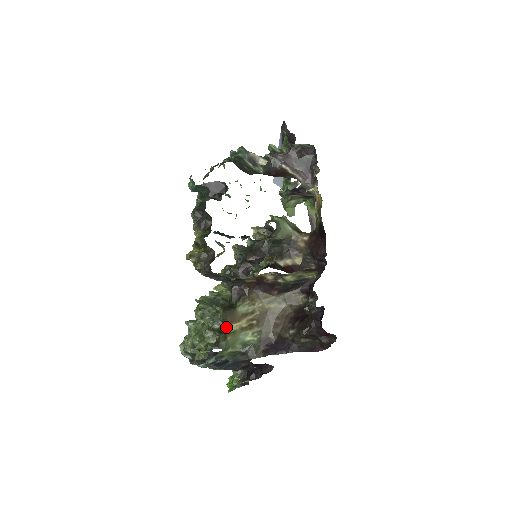
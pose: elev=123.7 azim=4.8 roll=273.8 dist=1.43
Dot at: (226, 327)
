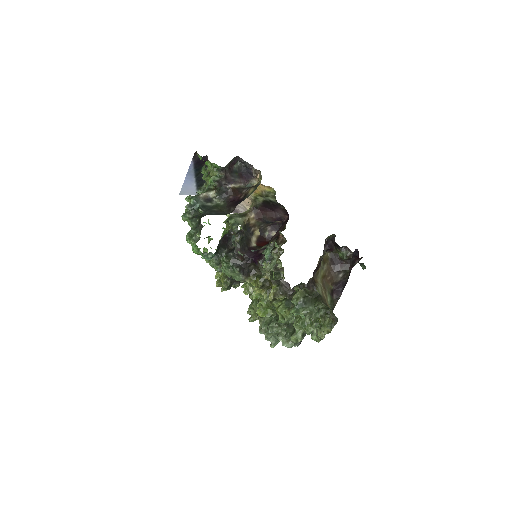
Dot at: (329, 308)
